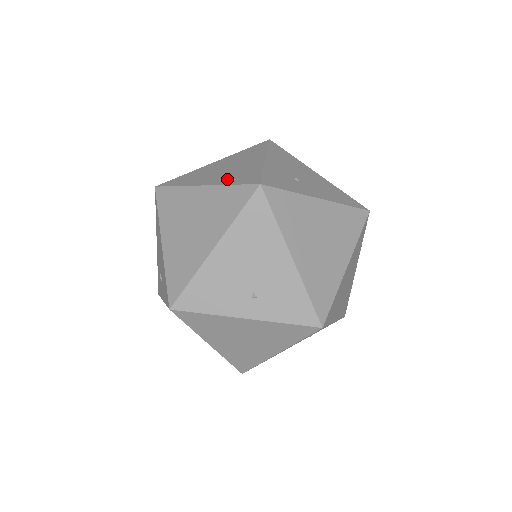
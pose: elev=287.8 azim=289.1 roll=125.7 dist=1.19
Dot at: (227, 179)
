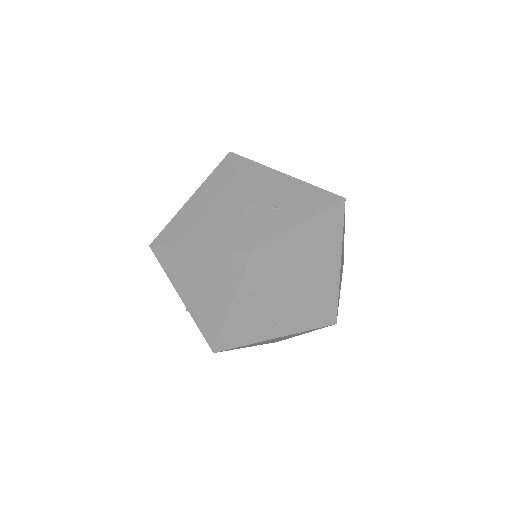
Dot at: (216, 238)
